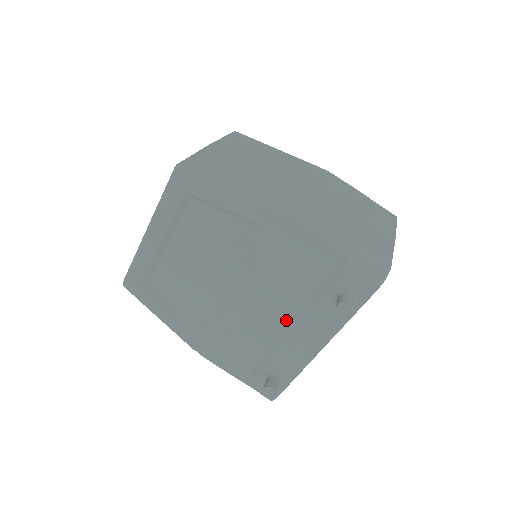
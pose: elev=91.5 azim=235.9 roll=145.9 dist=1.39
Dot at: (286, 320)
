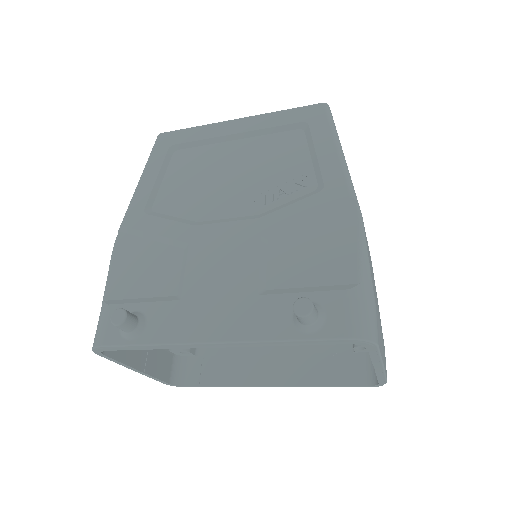
Dot at: (229, 282)
